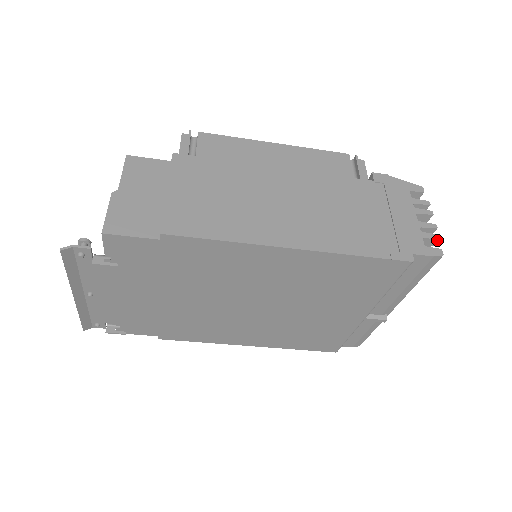
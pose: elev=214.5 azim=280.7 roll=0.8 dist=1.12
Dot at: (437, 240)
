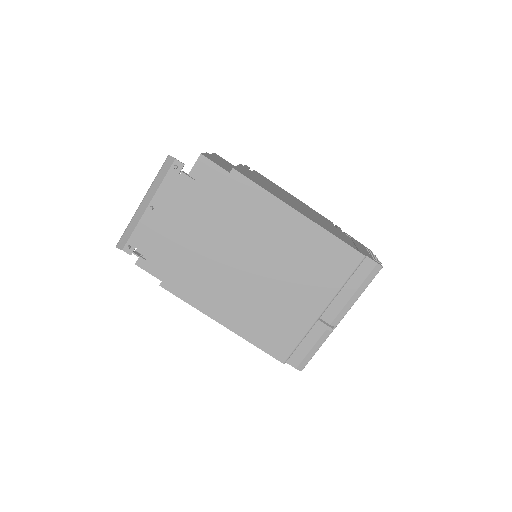
Dot at: occluded
